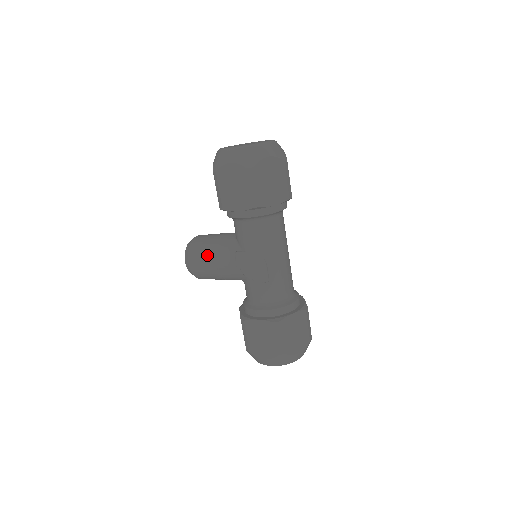
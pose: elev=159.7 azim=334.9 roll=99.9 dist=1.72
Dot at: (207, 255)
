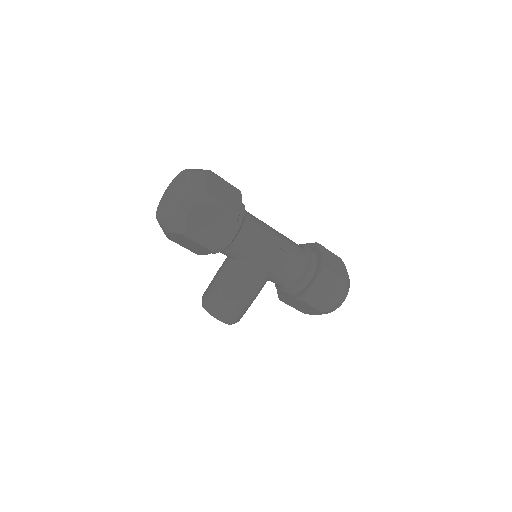
Dot at: (233, 295)
